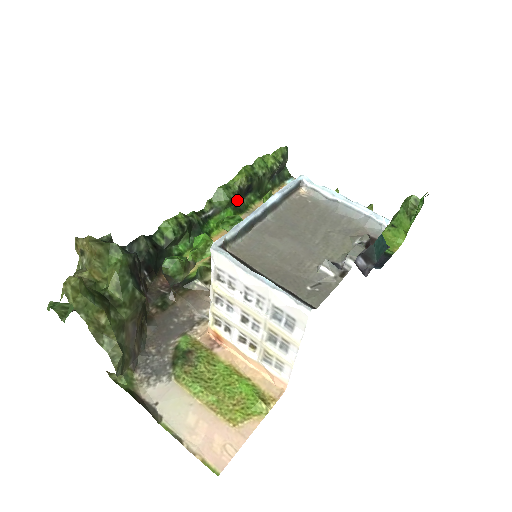
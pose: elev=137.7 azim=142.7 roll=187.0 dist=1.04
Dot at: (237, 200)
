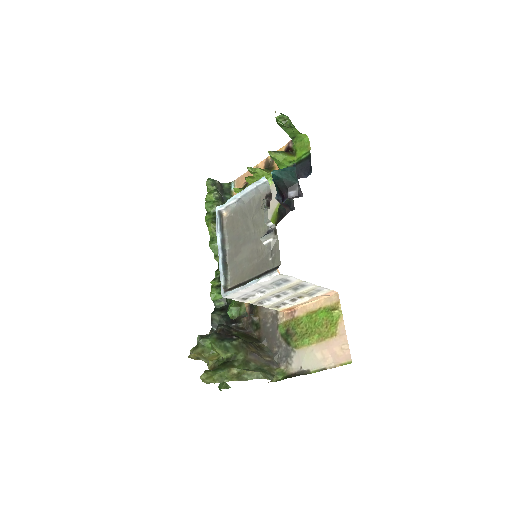
Dot at: occluded
